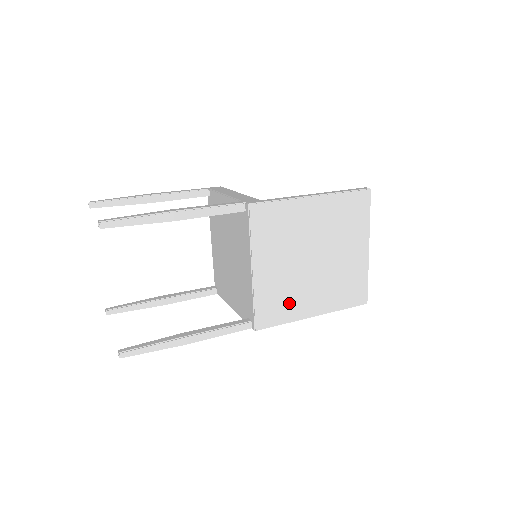
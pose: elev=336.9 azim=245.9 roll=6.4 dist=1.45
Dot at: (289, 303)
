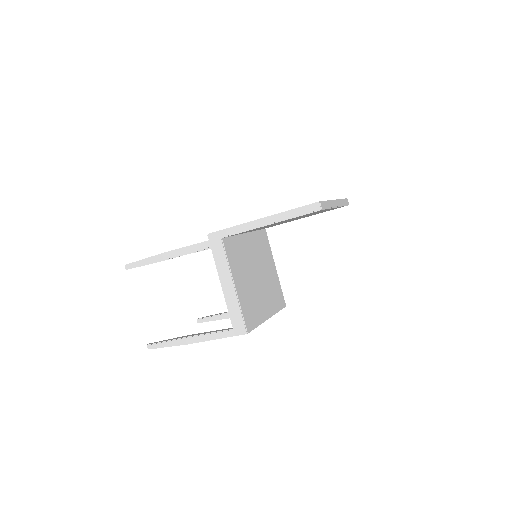
Dot at: occluded
